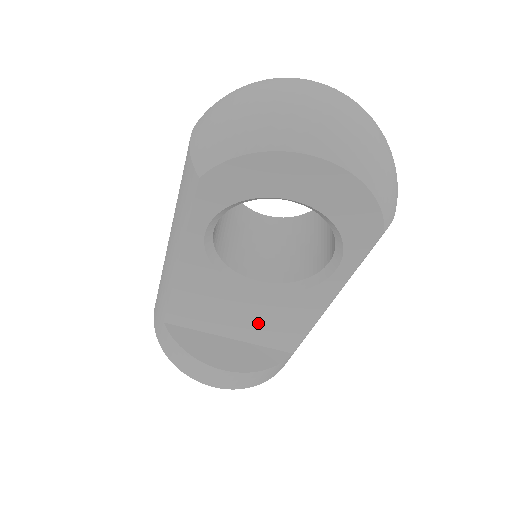
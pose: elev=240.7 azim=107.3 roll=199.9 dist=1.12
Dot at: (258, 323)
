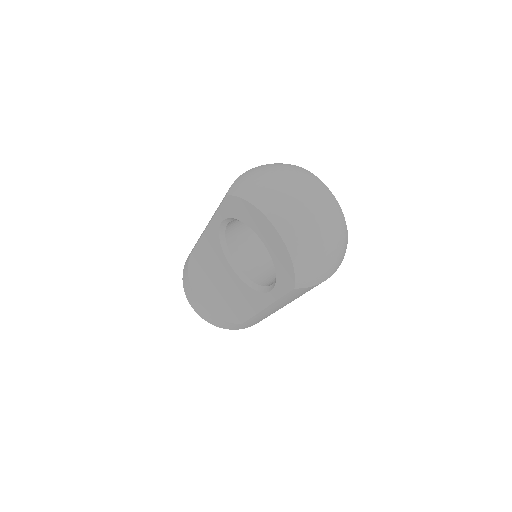
Dot at: (231, 291)
